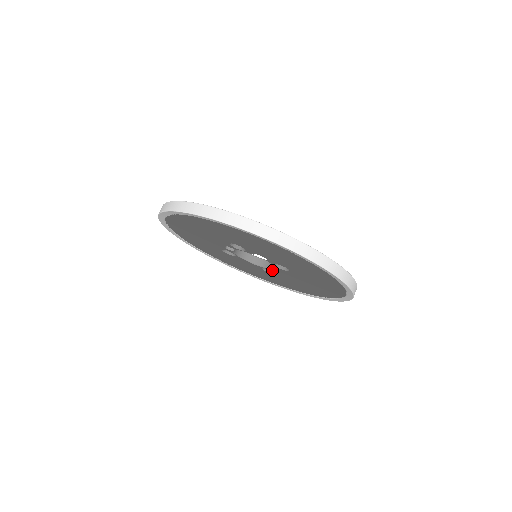
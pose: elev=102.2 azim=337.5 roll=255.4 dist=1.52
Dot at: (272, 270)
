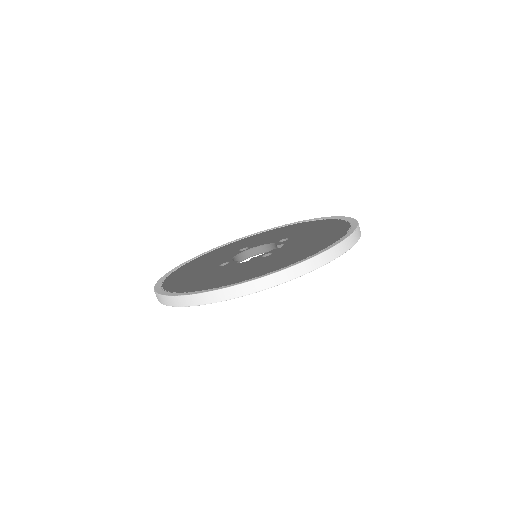
Dot at: (257, 254)
